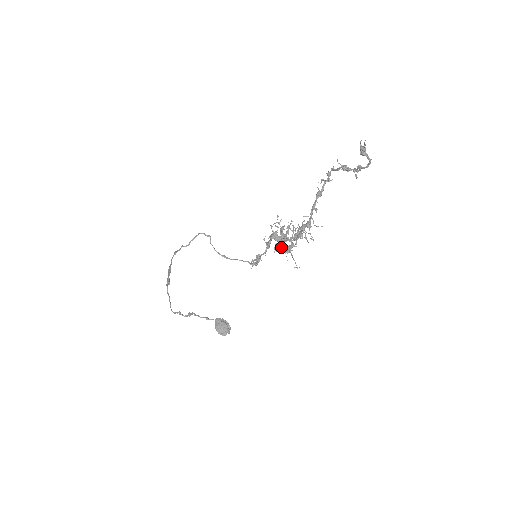
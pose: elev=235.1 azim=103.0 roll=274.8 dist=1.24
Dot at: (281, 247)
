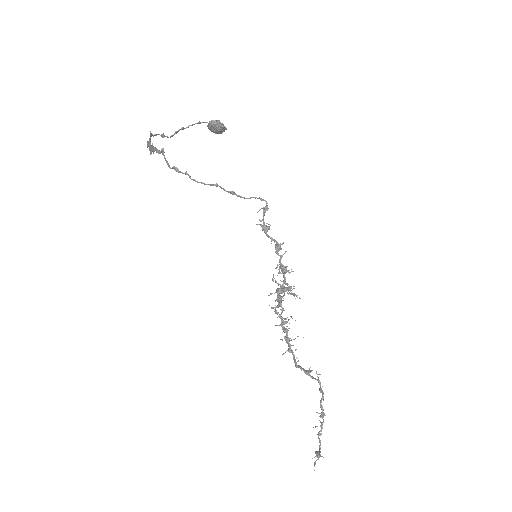
Dot at: (276, 291)
